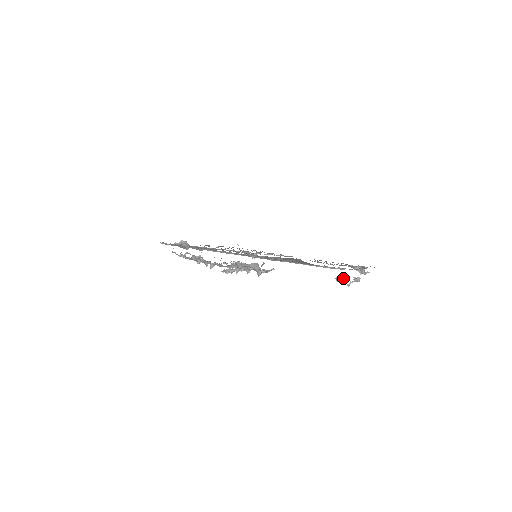
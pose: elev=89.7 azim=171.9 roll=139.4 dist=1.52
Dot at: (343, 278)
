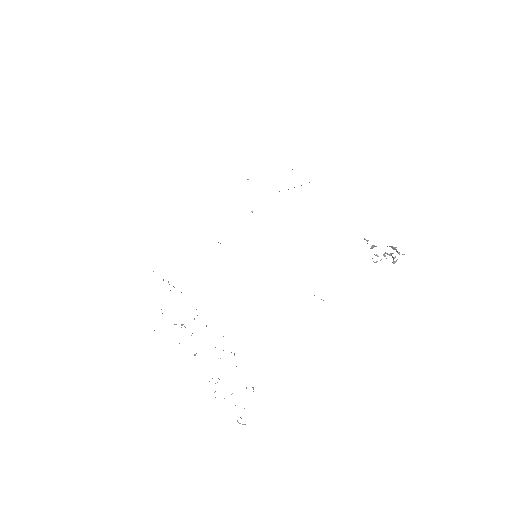
Dot at: (371, 246)
